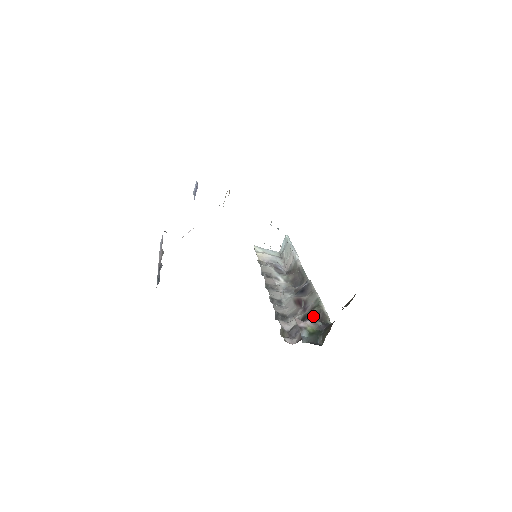
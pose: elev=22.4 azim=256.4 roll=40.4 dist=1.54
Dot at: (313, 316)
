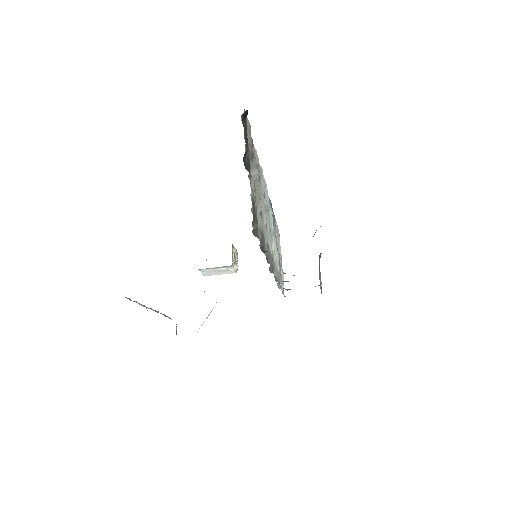
Dot at: occluded
